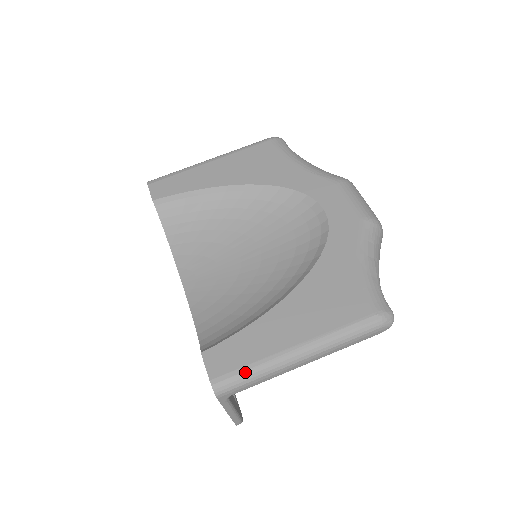
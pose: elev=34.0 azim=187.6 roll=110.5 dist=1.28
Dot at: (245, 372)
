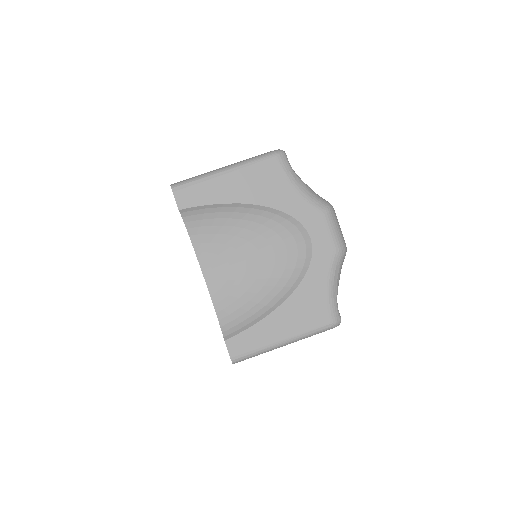
Dot at: (251, 354)
